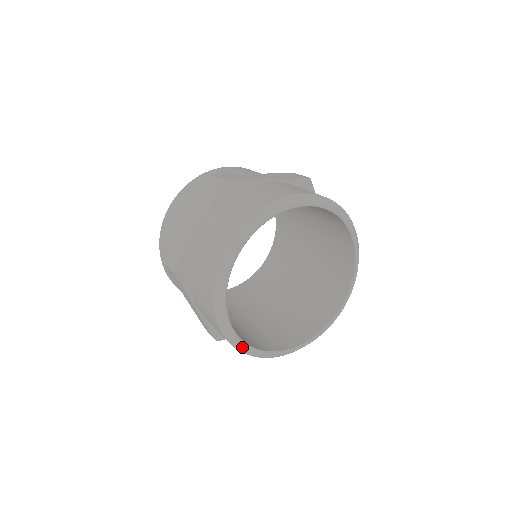
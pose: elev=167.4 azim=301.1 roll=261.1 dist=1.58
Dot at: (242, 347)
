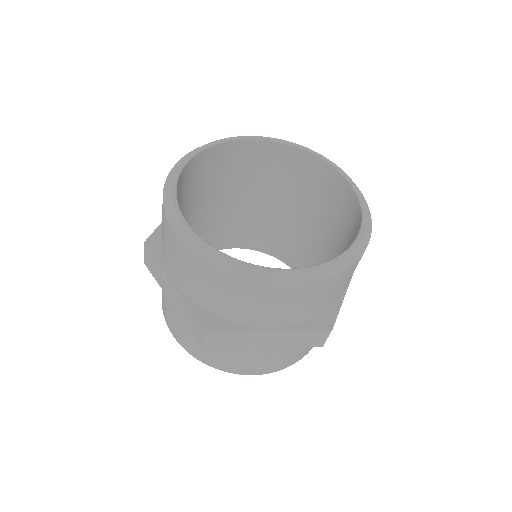
Dot at: (206, 250)
